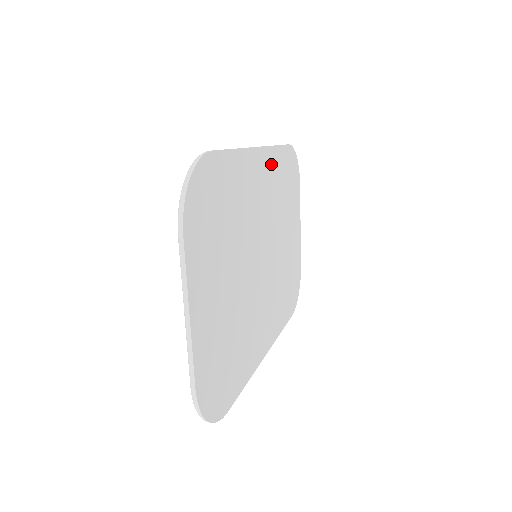
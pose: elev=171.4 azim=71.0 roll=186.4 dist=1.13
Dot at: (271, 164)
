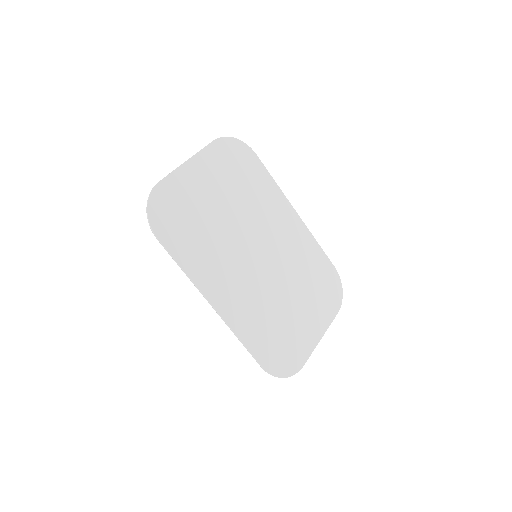
Dot at: (304, 238)
